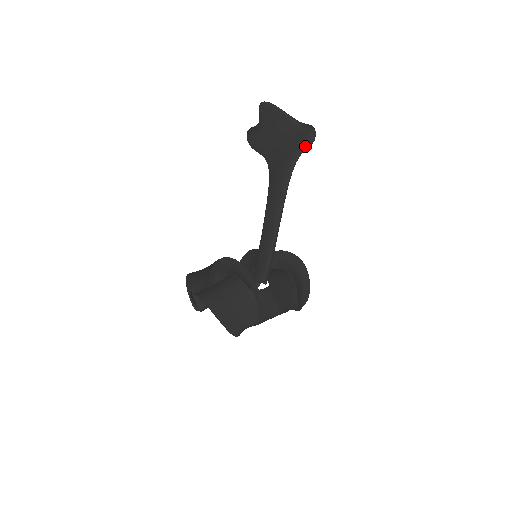
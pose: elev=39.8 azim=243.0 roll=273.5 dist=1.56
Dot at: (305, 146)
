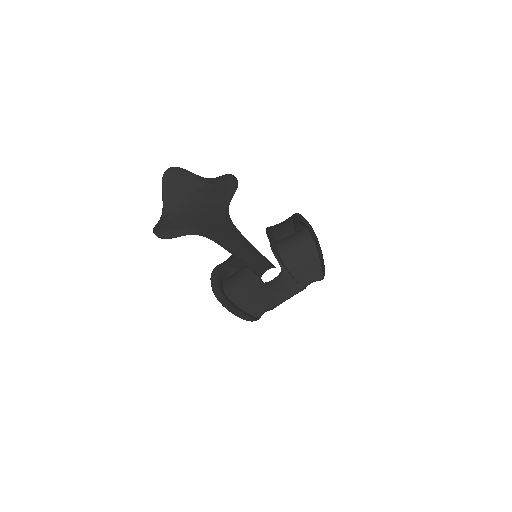
Dot at: (231, 192)
